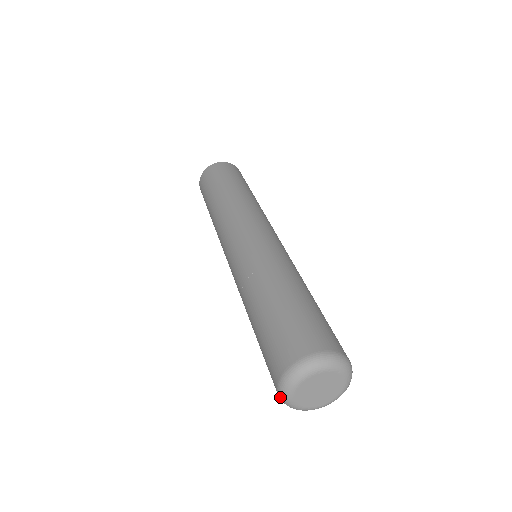
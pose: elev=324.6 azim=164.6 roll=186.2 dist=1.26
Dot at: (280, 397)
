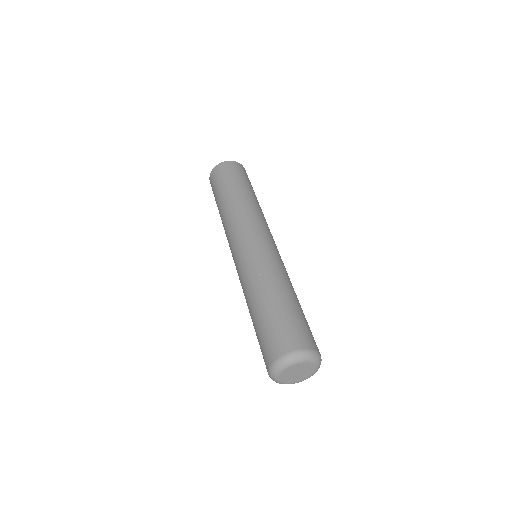
Dot at: occluded
